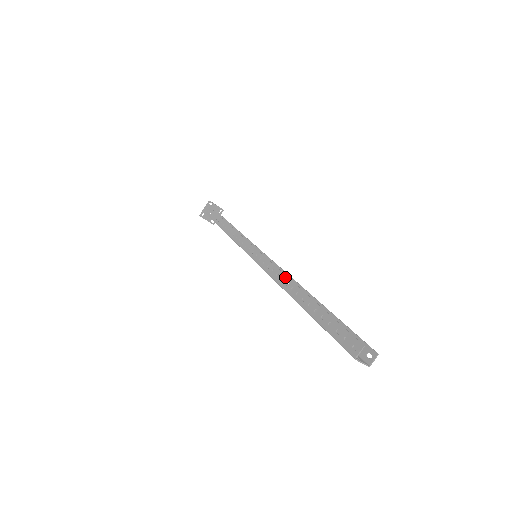
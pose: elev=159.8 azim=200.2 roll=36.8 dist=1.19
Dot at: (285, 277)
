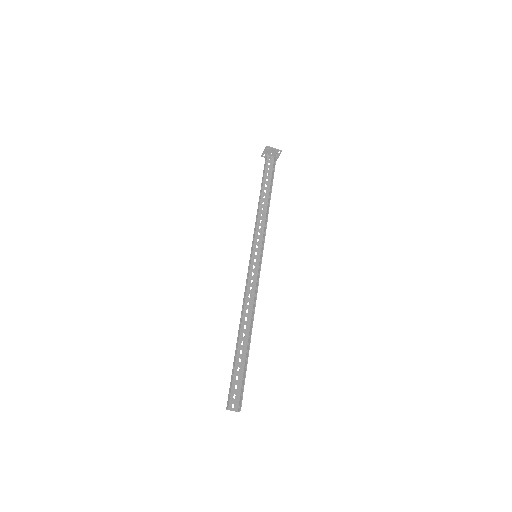
Dot at: (243, 309)
